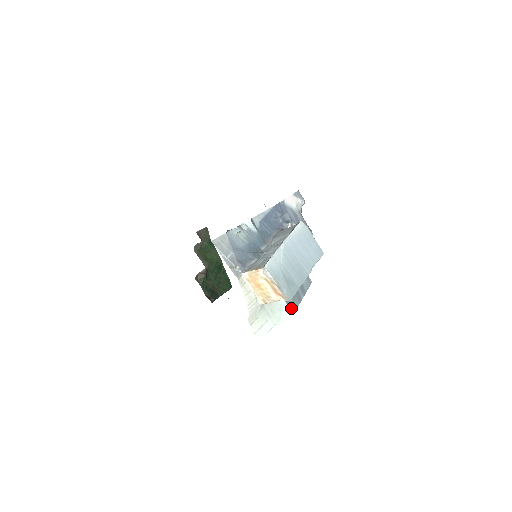
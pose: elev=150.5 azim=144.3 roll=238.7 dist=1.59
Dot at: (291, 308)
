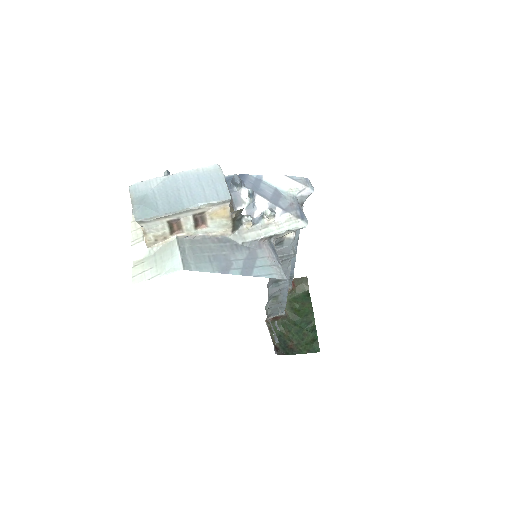
Dot at: (187, 264)
